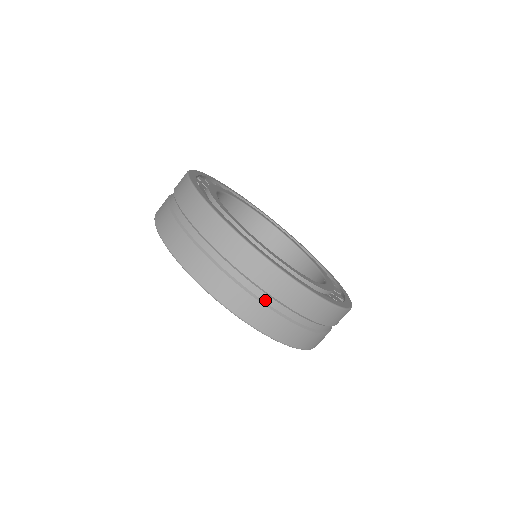
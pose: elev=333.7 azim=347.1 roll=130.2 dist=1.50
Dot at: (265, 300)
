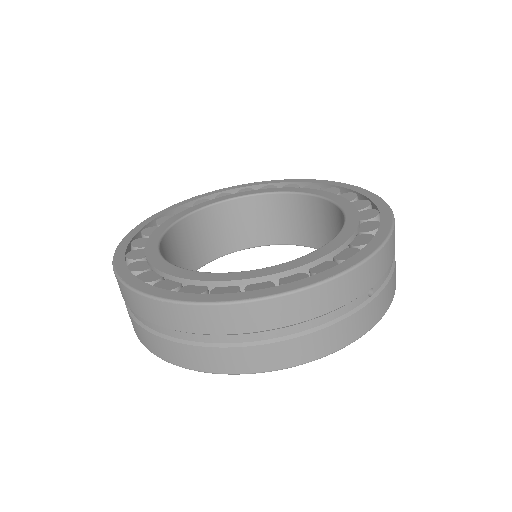
Dot at: (135, 314)
